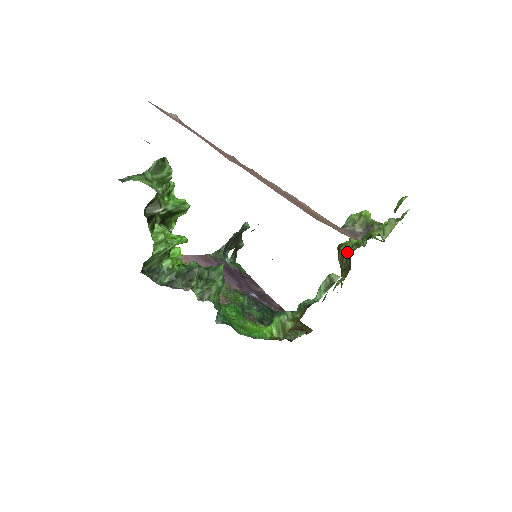
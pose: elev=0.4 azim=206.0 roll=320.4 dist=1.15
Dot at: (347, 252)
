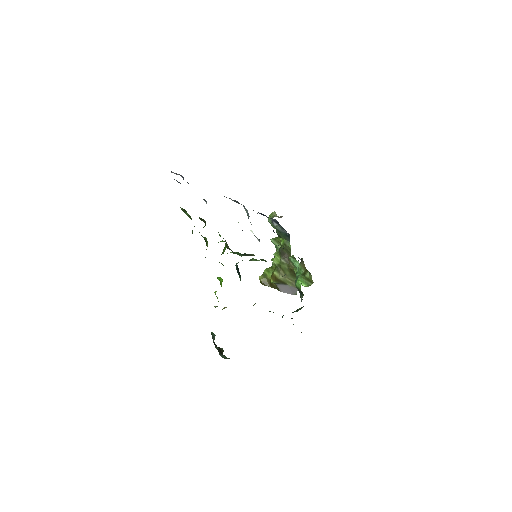
Dot at: (280, 259)
